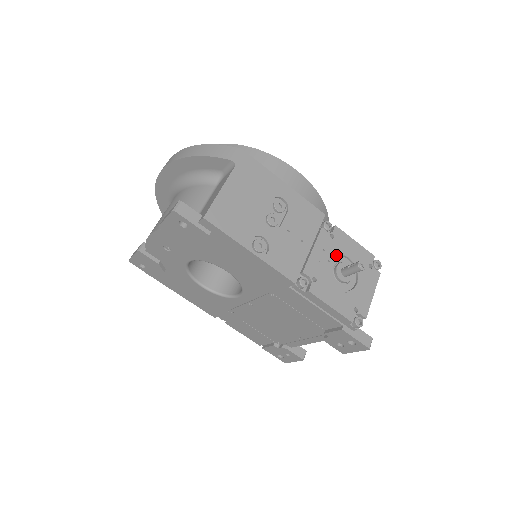
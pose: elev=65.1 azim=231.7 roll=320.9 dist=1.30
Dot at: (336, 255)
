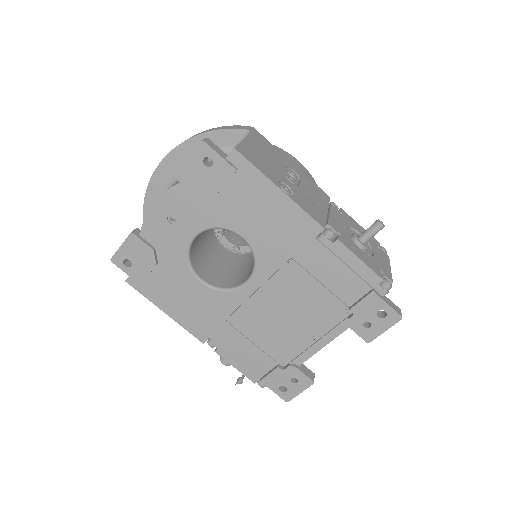
Dot at: (349, 227)
